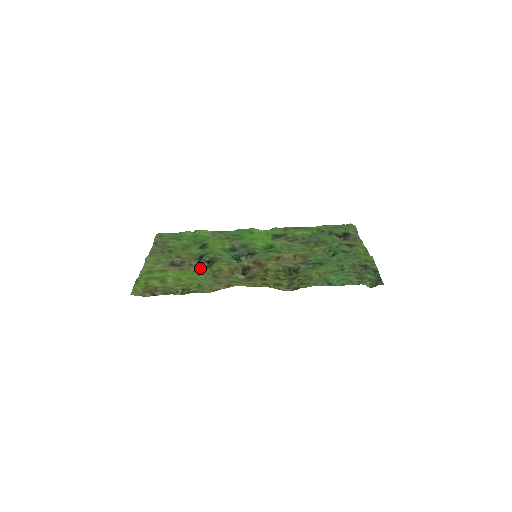
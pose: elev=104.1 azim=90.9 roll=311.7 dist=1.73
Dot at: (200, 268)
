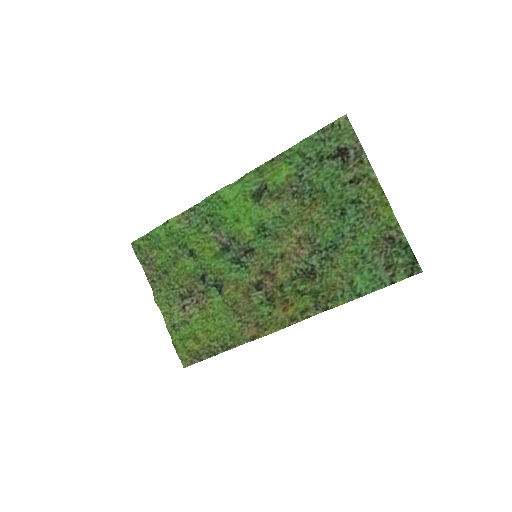
Dot at: (213, 297)
